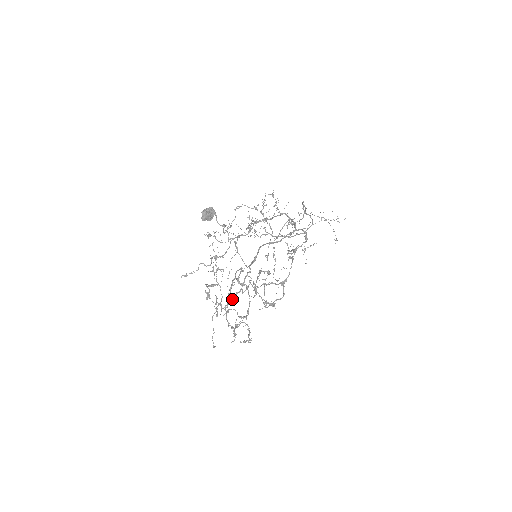
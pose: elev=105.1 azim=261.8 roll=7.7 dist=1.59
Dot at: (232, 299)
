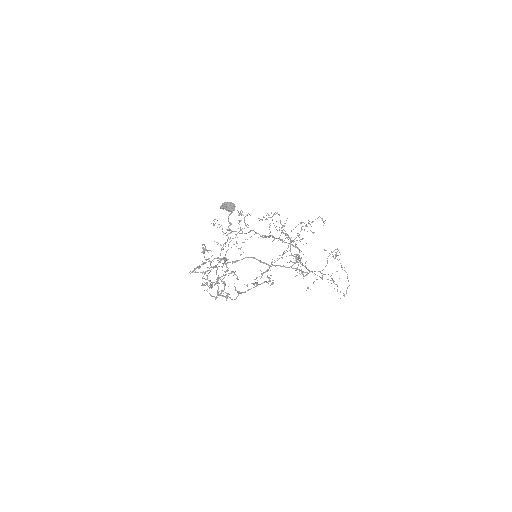
Dot at: (196, 272)
